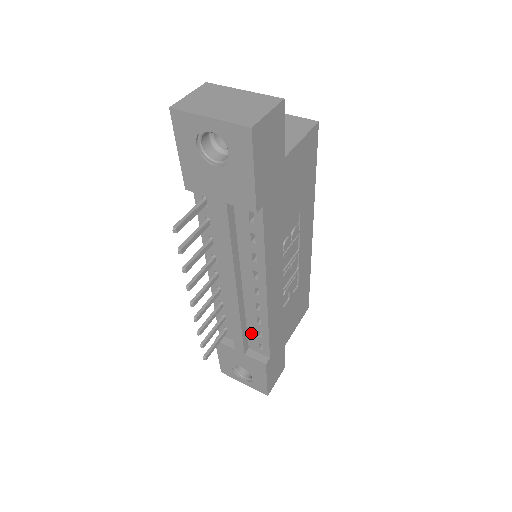
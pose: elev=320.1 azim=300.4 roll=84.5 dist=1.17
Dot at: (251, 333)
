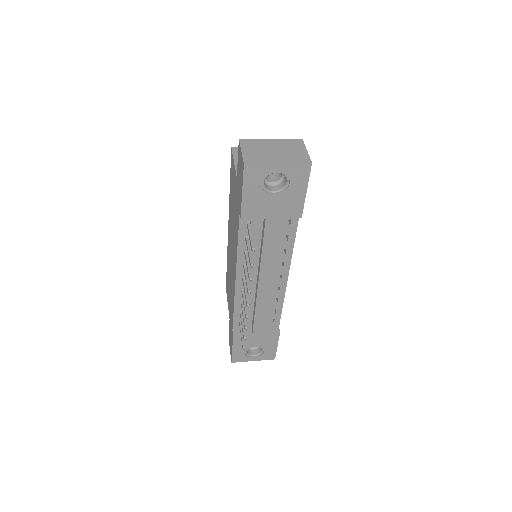
Dot at: (266, 314)
